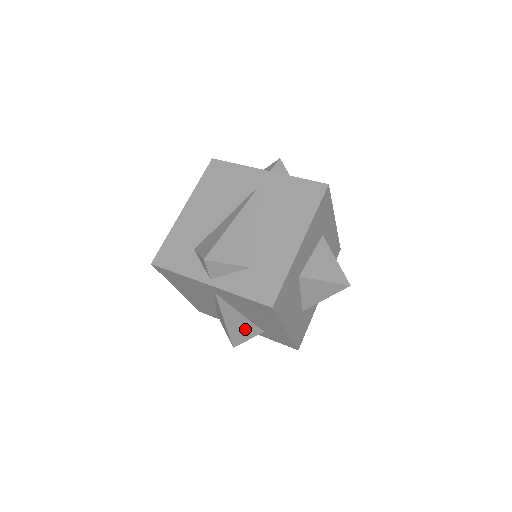
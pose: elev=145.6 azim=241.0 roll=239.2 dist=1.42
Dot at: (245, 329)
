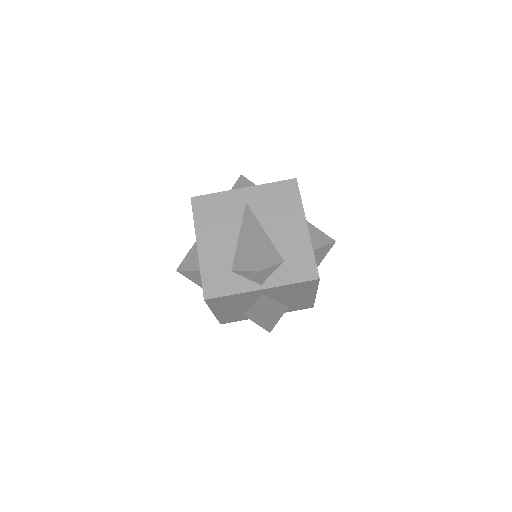
Dot at: occluded
